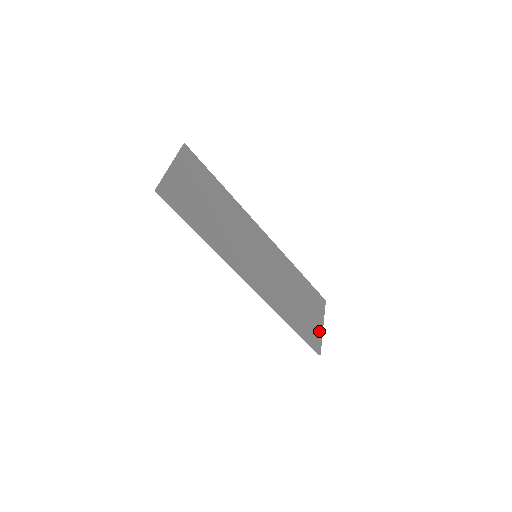
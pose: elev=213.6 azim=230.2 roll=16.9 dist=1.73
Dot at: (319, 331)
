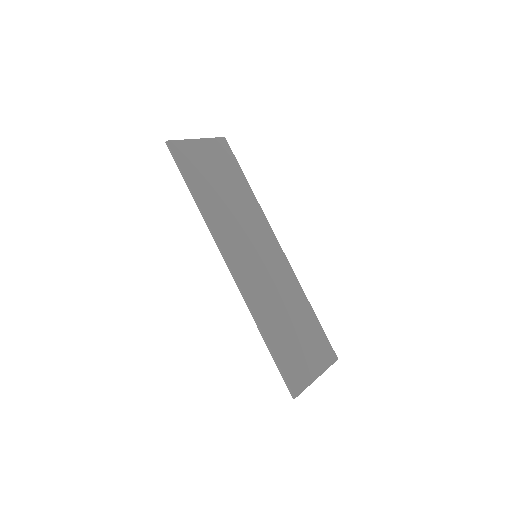
Dot at: (308, 376)
